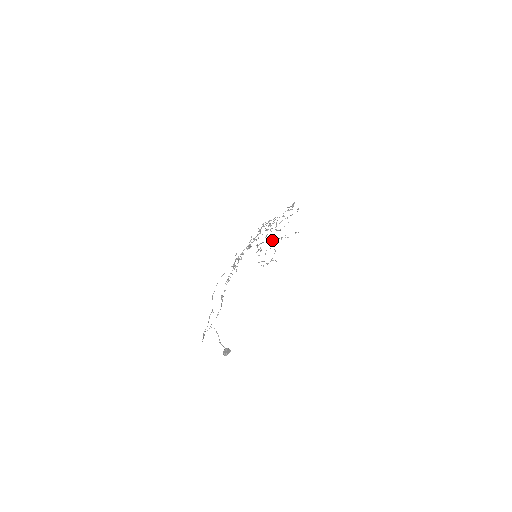
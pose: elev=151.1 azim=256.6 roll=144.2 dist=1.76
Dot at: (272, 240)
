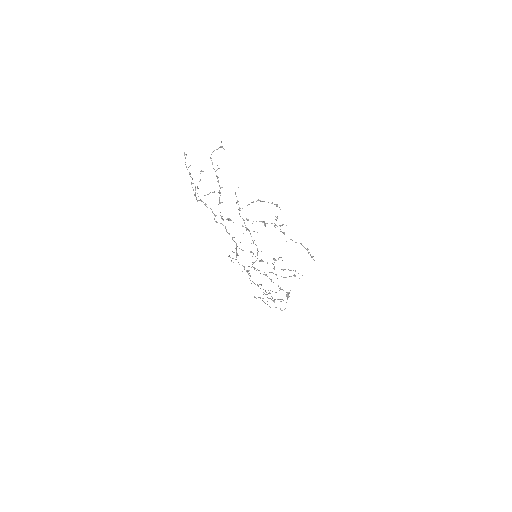
Dot at: (219, 199)
